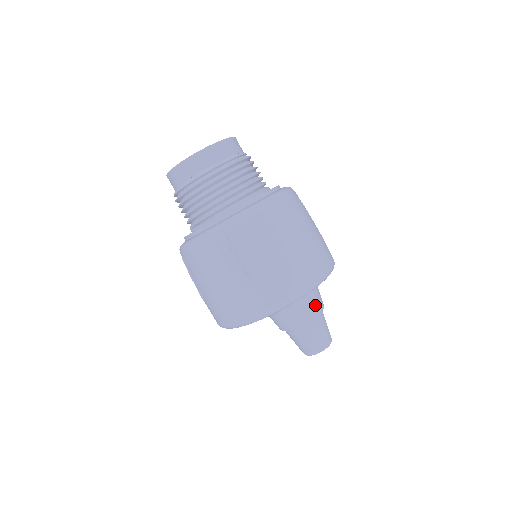
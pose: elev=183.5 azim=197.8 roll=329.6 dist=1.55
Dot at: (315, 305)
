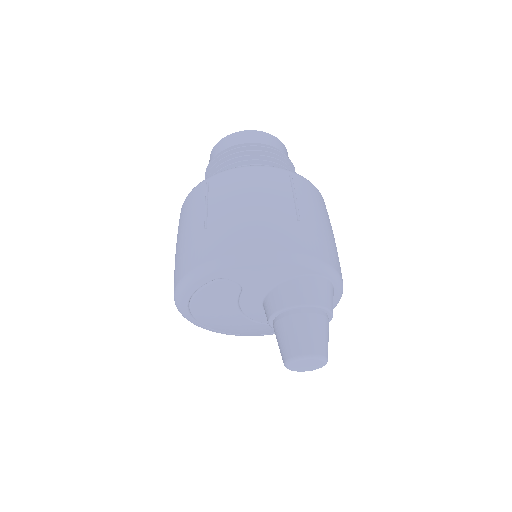
Dot at: occluded
